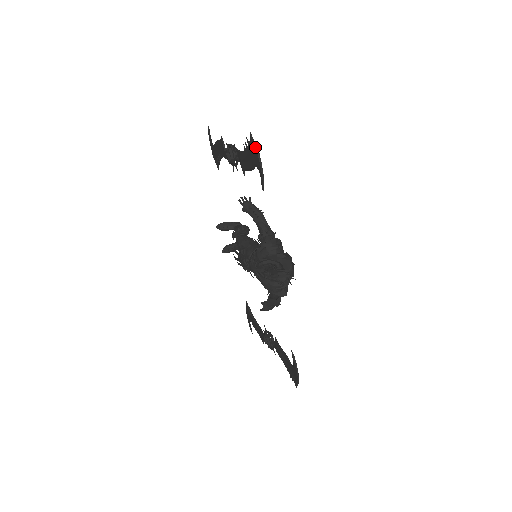
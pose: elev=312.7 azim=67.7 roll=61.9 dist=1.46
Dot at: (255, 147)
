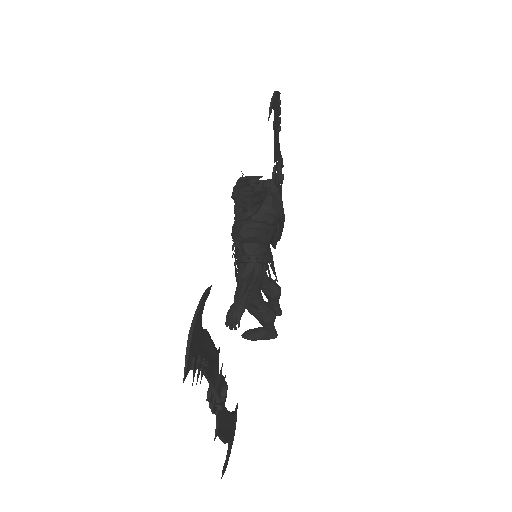
Dot at: occluded
